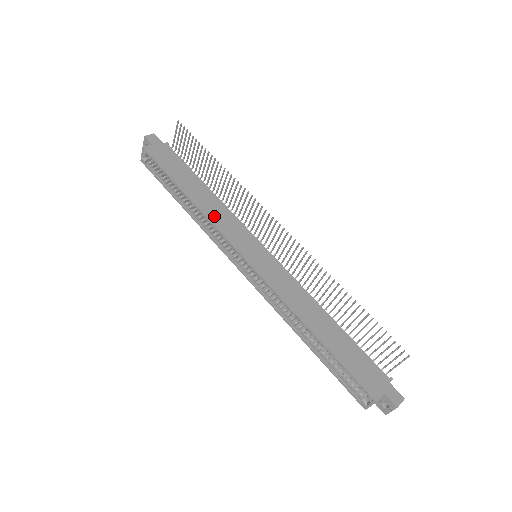
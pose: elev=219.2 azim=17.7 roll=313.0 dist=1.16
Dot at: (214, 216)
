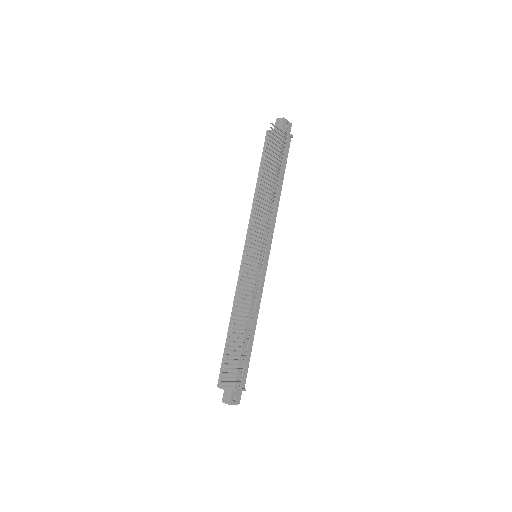
Dot at: occluded
